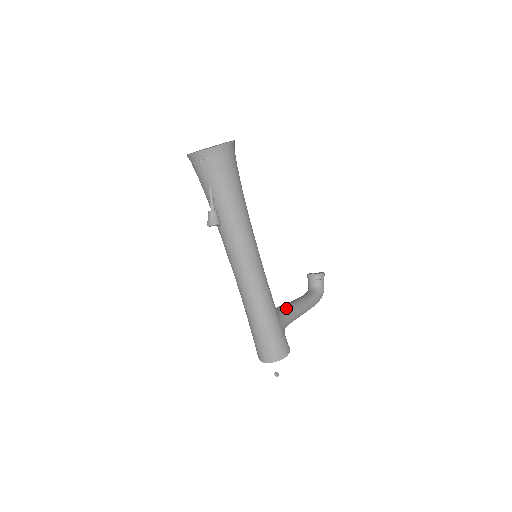
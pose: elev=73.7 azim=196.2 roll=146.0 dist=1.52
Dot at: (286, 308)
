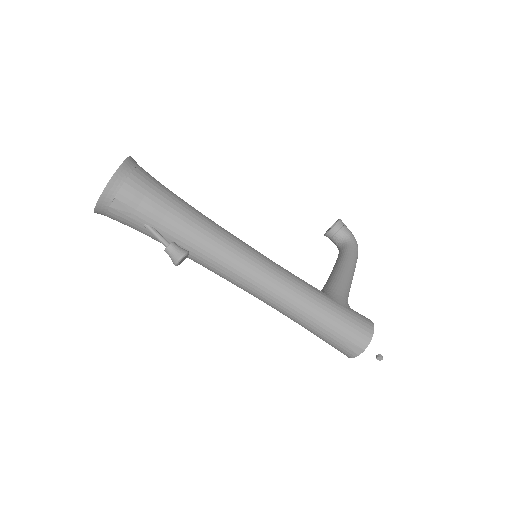
Dot at: (331, 283)
